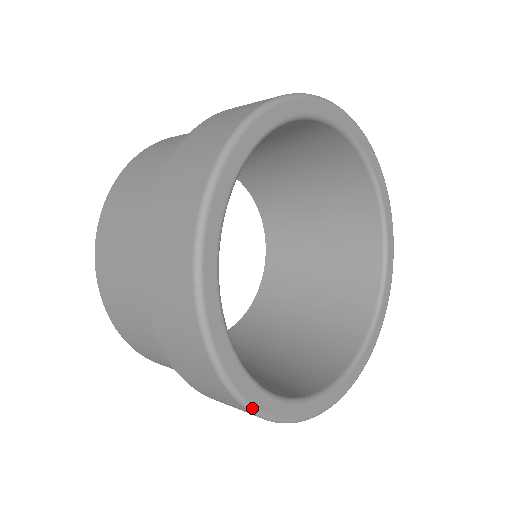
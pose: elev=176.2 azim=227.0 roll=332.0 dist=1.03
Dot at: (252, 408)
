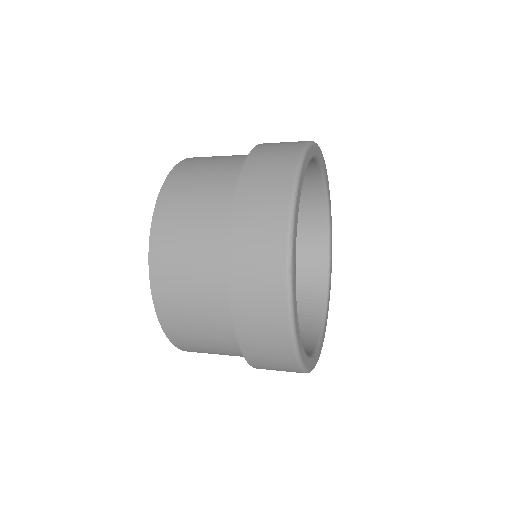
Dot at: (299, 357)
